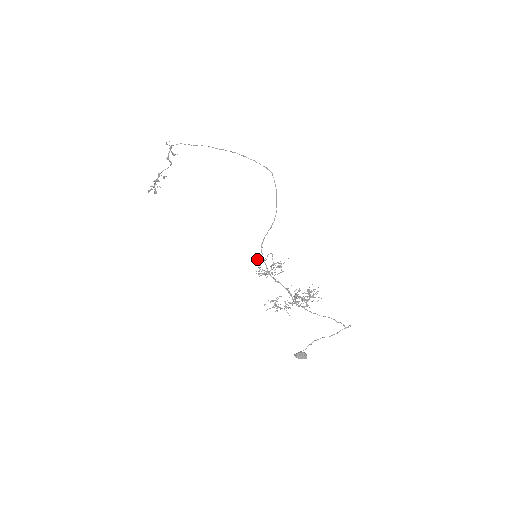
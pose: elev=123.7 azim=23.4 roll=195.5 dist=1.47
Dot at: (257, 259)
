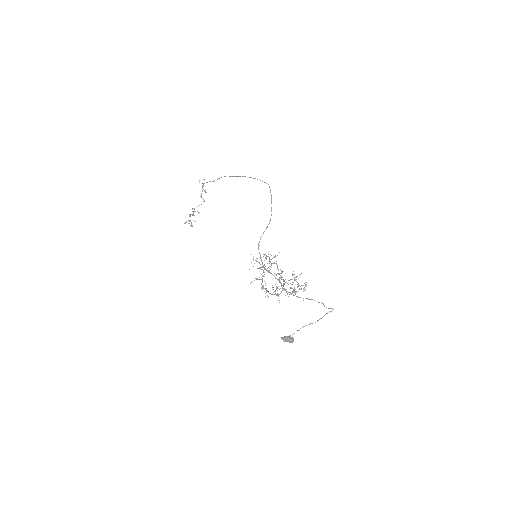
Dot at: occluded
